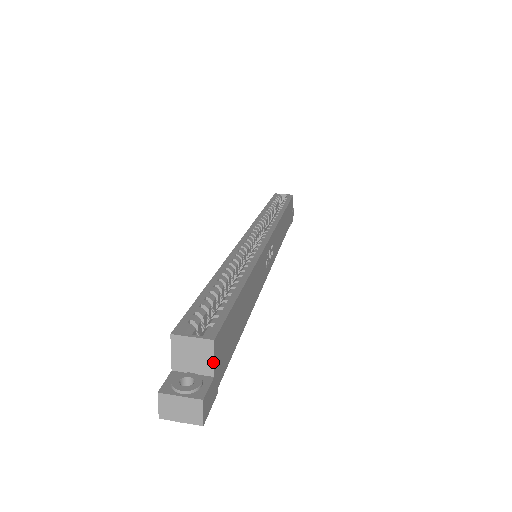
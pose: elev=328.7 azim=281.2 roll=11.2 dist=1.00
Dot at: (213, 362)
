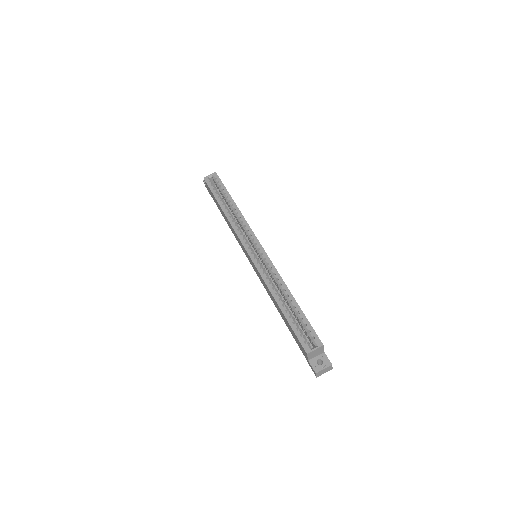
Dot at: occluded
